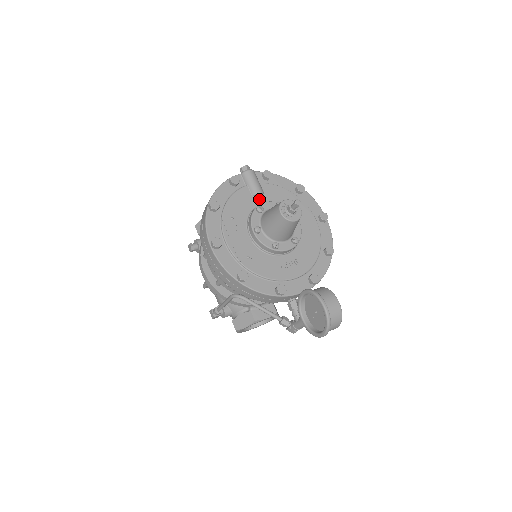
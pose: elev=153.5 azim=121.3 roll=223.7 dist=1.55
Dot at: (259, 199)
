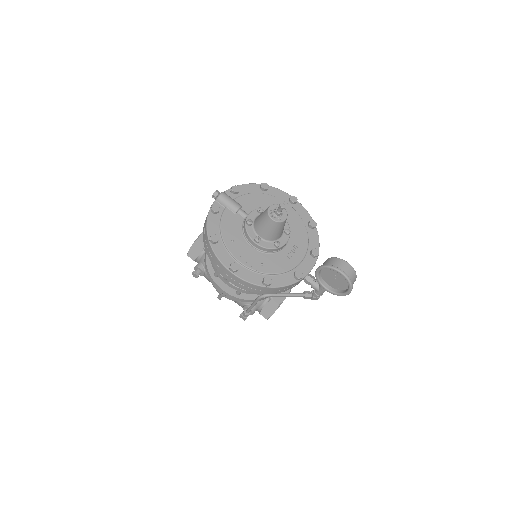
Dot at: (242, 213)
